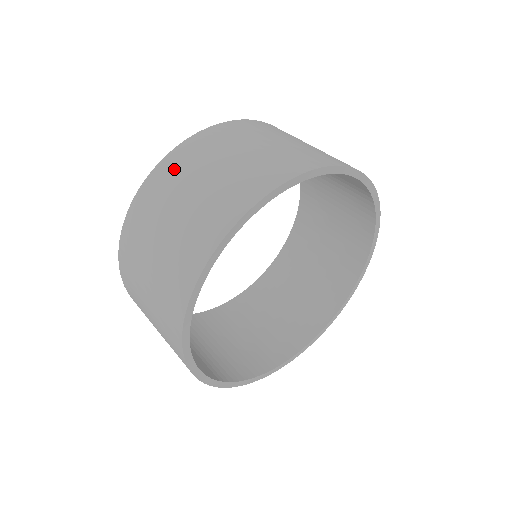
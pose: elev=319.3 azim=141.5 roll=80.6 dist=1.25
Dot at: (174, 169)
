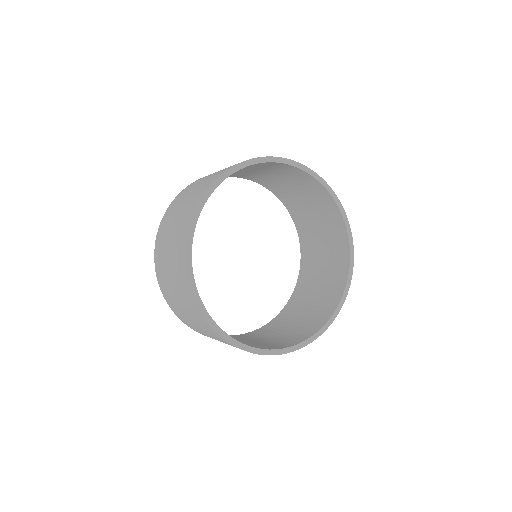
Dot at: (194, 183)
